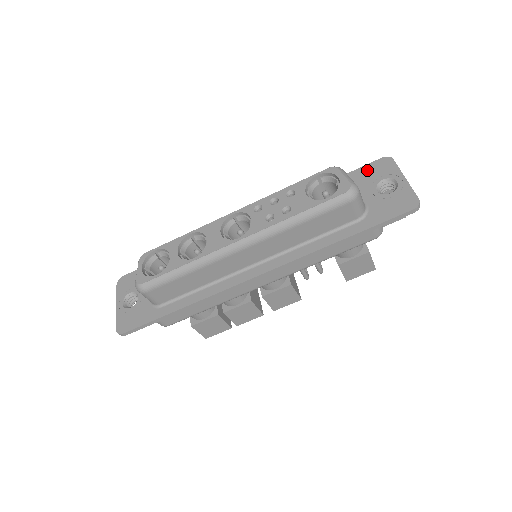
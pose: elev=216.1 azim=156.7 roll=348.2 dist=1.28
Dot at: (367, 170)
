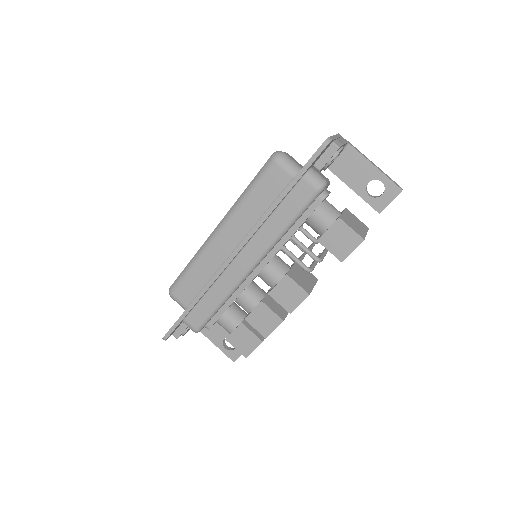
Dot at: occluded
